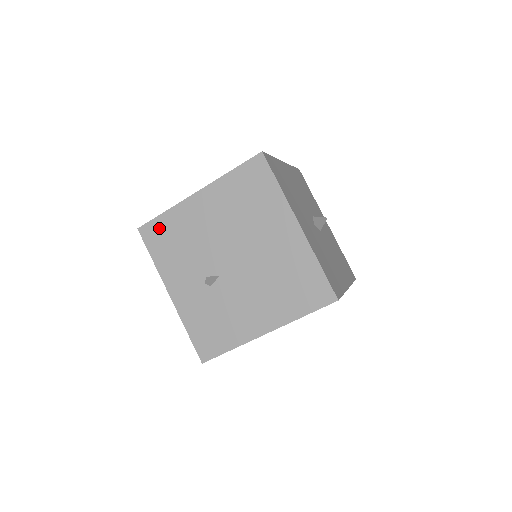
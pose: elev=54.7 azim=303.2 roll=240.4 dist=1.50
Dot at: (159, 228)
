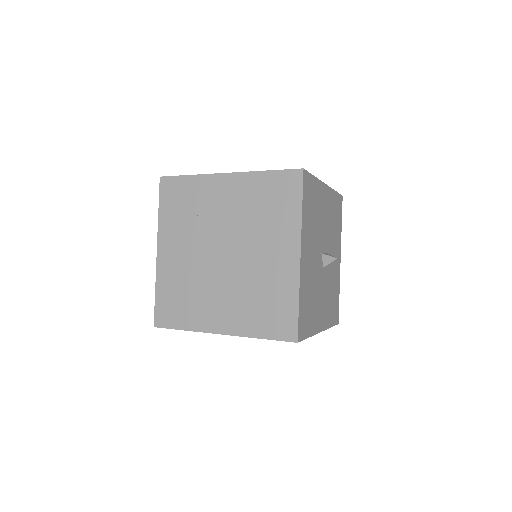
Dot at: occluded
